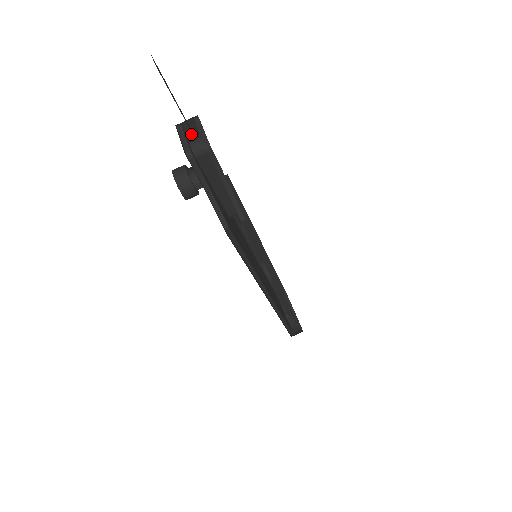
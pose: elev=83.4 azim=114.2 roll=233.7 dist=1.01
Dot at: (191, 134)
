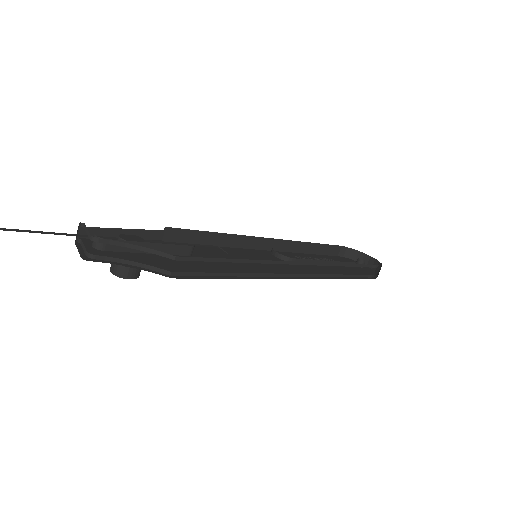
Dot at: occluded
